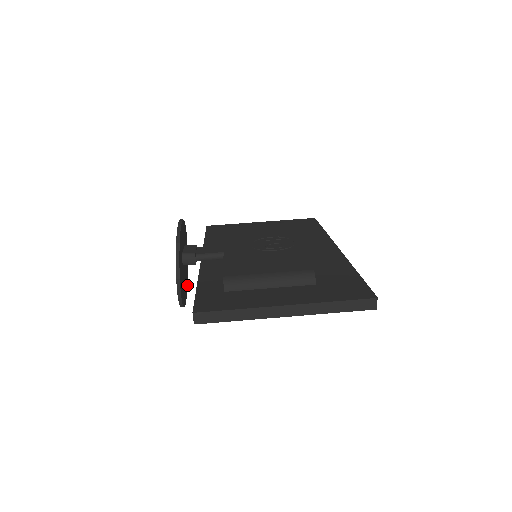
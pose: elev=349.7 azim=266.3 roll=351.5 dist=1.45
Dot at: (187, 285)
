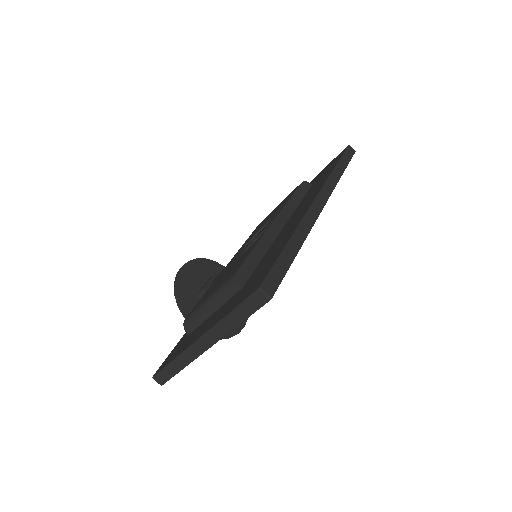
Dot at: occluded
